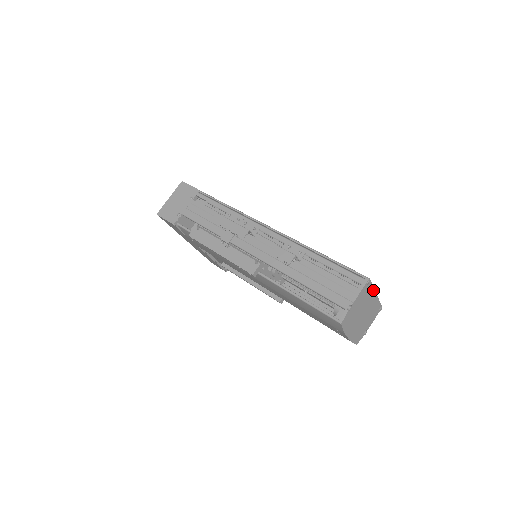
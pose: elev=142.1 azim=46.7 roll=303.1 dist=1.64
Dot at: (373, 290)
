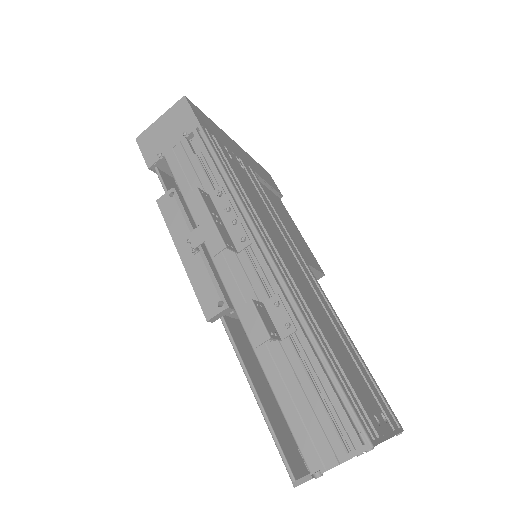
Dot at: (383, 441)
